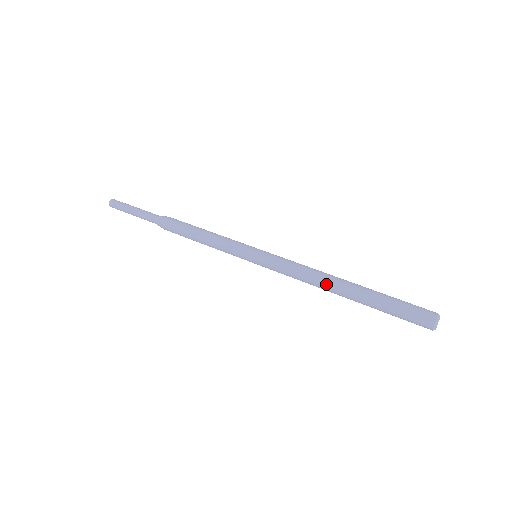
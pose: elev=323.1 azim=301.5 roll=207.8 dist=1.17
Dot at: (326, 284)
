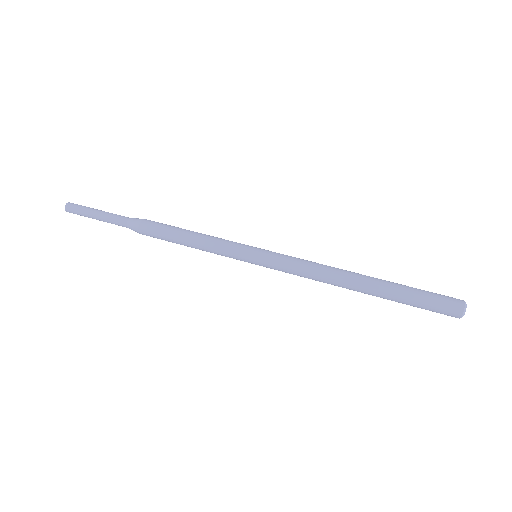
Dot at: (341, 285)
